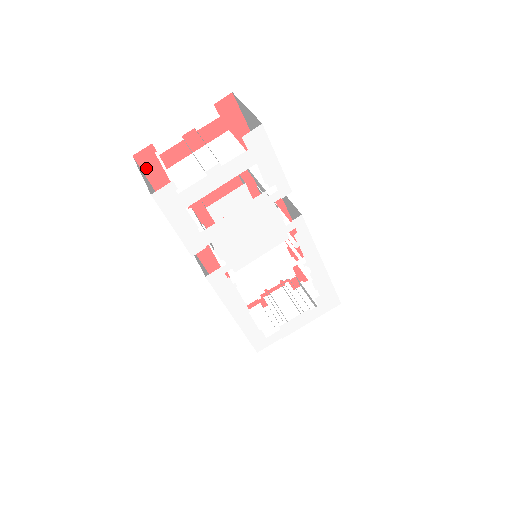
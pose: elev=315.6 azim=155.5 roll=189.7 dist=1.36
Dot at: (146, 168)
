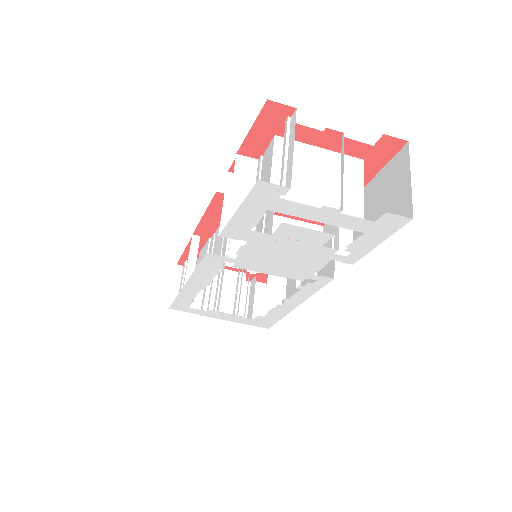
Dot at: (263, 118)
